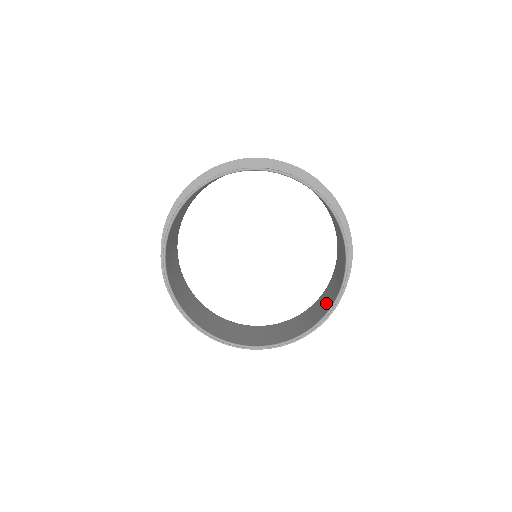
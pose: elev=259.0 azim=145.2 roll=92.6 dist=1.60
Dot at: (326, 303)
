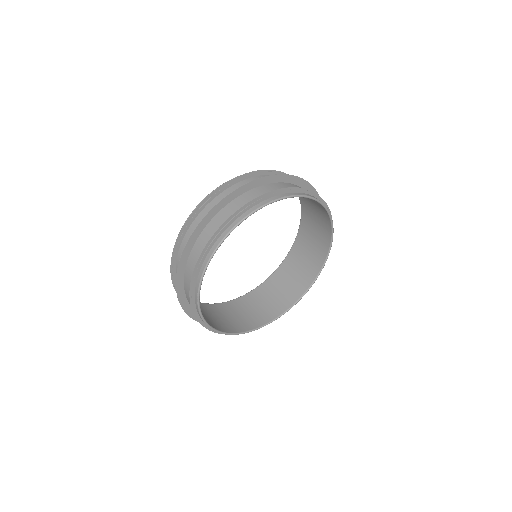
Dot at: (291, 288)
